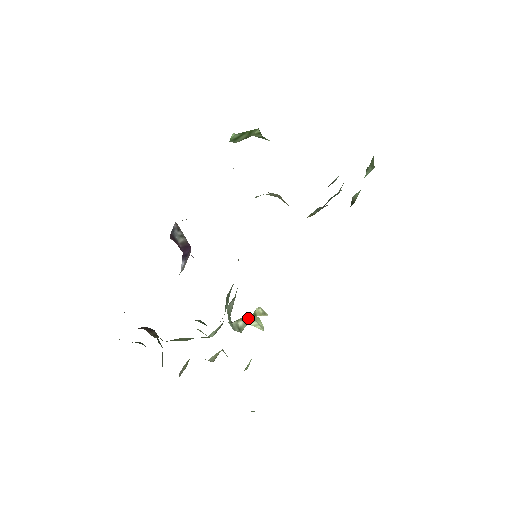
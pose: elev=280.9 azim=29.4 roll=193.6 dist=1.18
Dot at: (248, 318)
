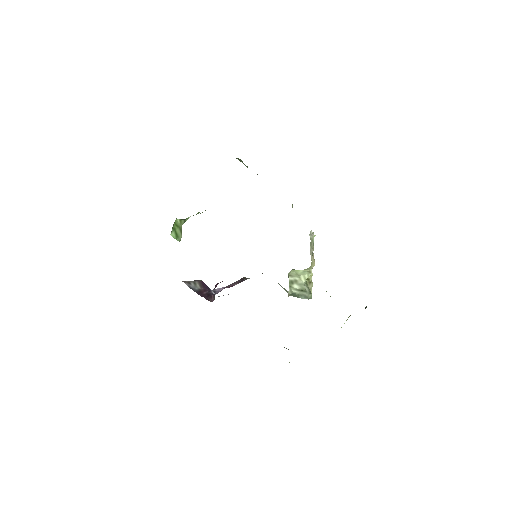
Dot at: (294, 279)
